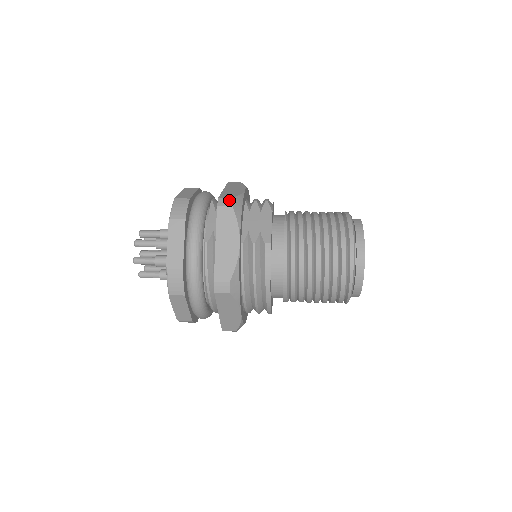
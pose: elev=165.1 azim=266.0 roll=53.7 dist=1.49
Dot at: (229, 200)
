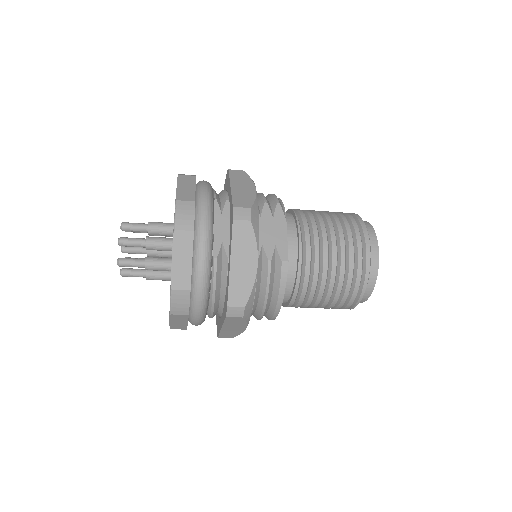
Dot at: (246, 211)
